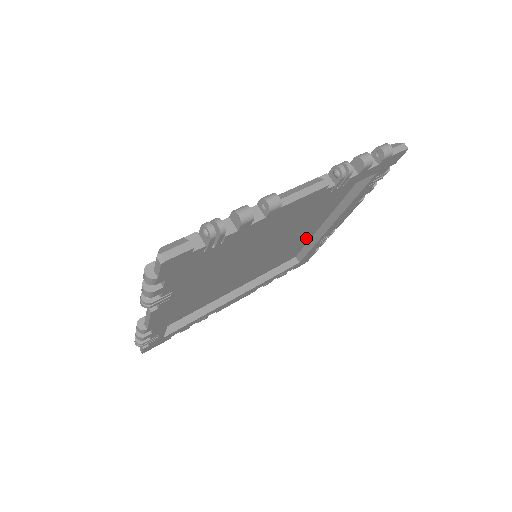
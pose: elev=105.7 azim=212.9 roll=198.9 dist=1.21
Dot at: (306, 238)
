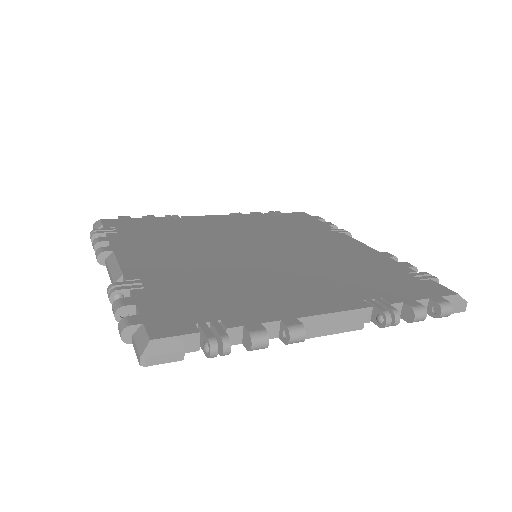
Dot at: occluded
